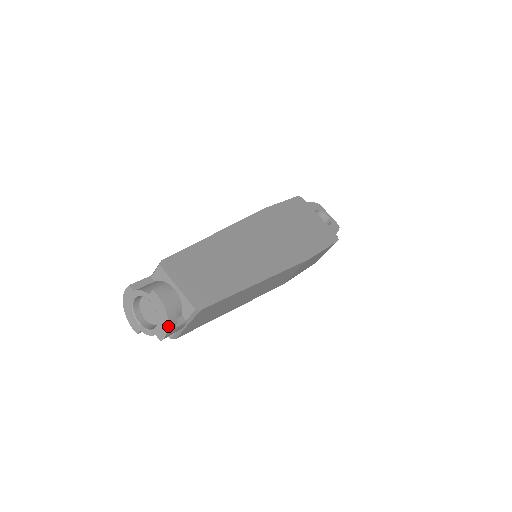
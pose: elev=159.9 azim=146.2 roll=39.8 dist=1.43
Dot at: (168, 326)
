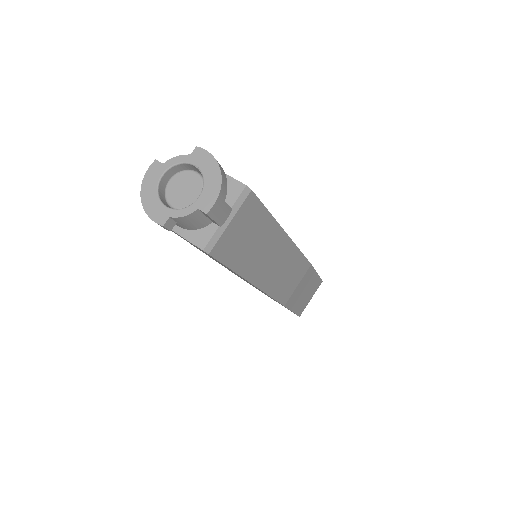
Dot at: (221, 184)
